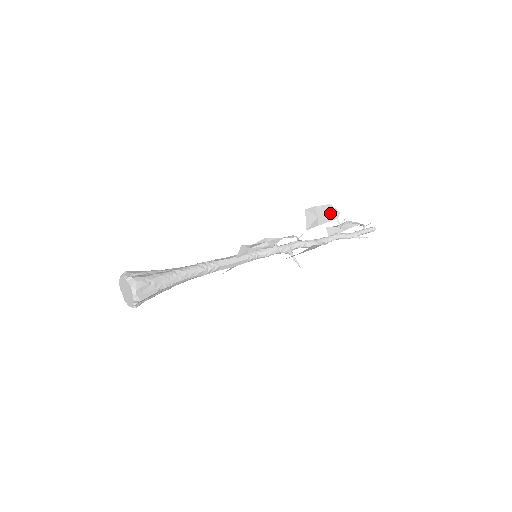
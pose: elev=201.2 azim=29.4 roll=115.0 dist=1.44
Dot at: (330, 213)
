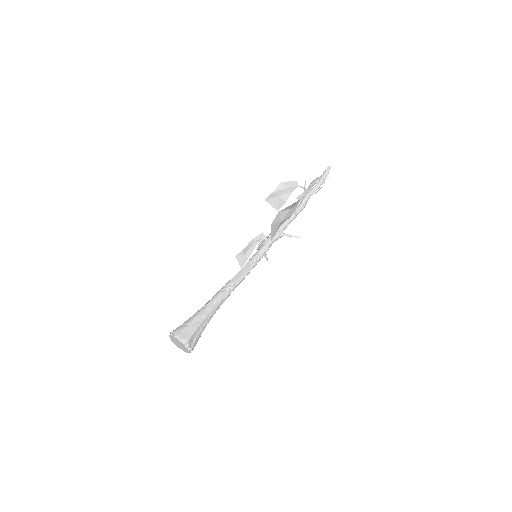
Dot at: (288, 187)
